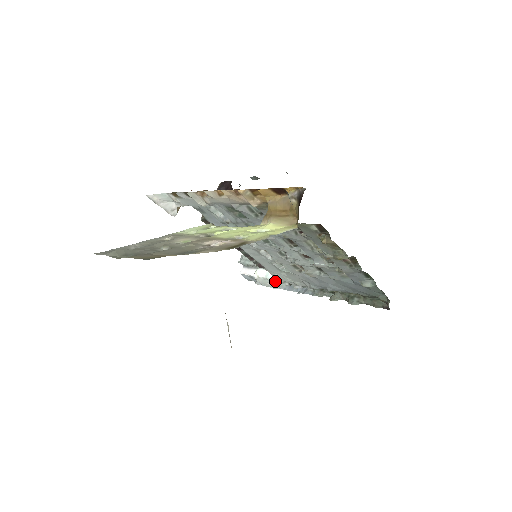
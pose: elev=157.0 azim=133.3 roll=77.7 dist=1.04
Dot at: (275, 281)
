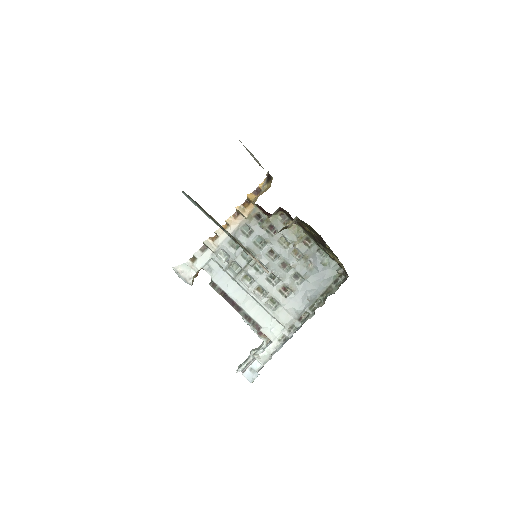
Dot at: (272, 347)
